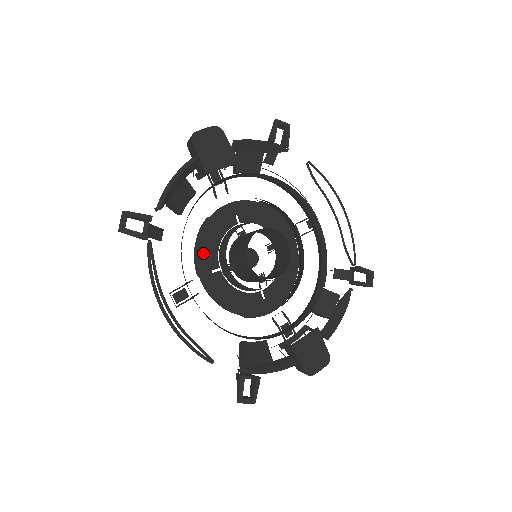
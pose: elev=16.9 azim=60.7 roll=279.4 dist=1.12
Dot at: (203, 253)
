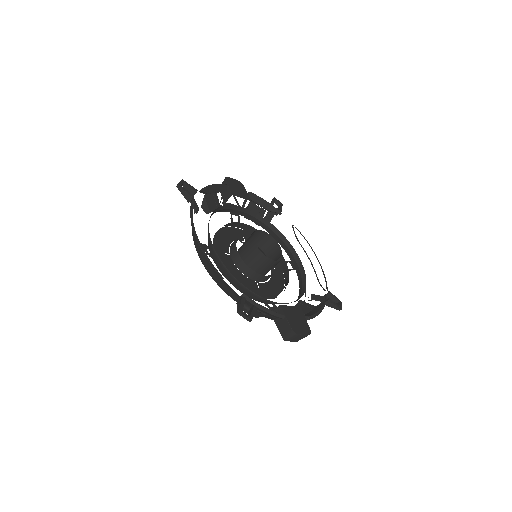
Dot at: (220, 241)
